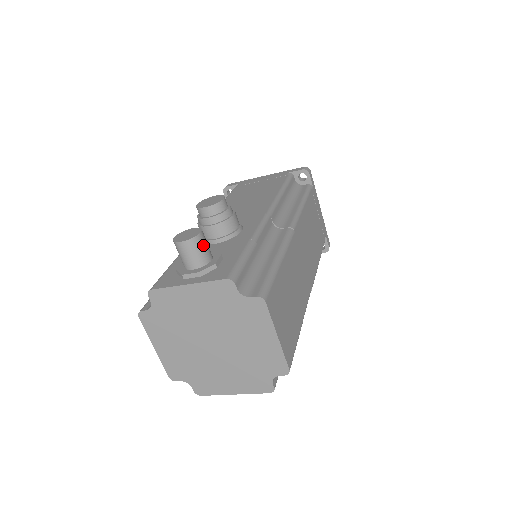
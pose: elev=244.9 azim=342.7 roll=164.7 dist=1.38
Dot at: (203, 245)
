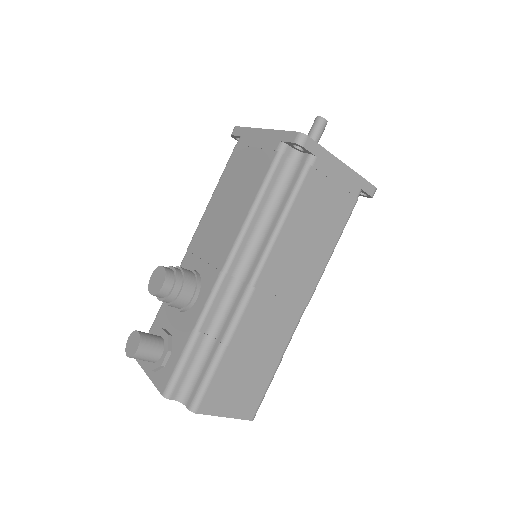
Dot at: (145, 355)
